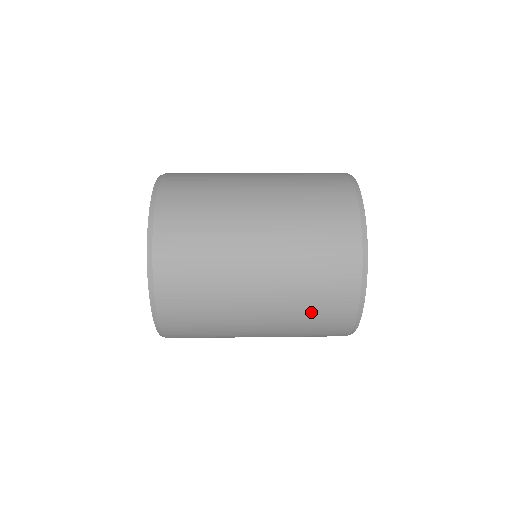
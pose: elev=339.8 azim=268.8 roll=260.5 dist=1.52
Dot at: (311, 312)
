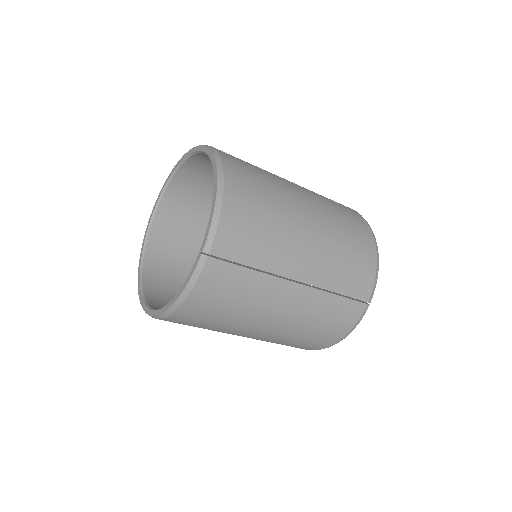
Dot at: (327, 198)
